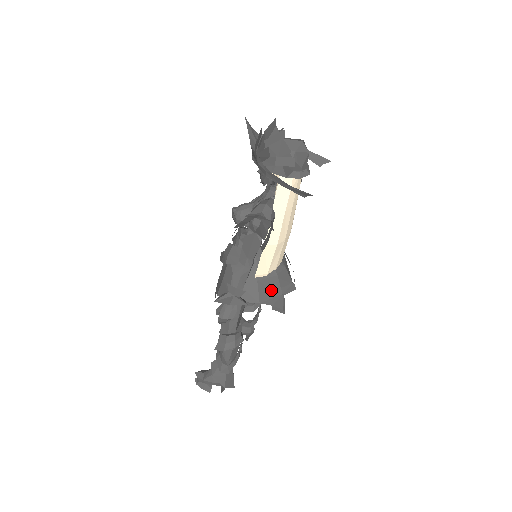
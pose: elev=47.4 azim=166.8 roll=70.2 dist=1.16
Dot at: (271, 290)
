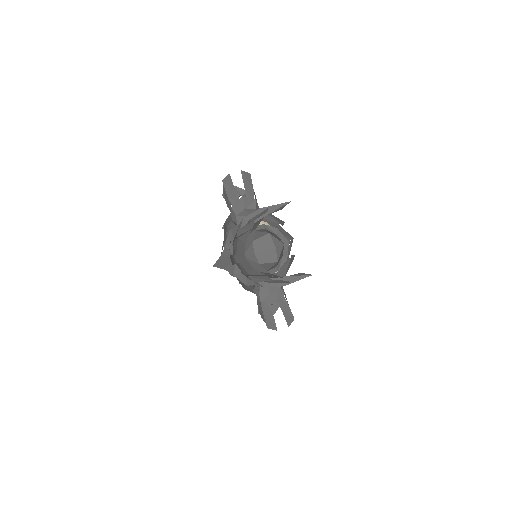
Dot at: (284, 267)
